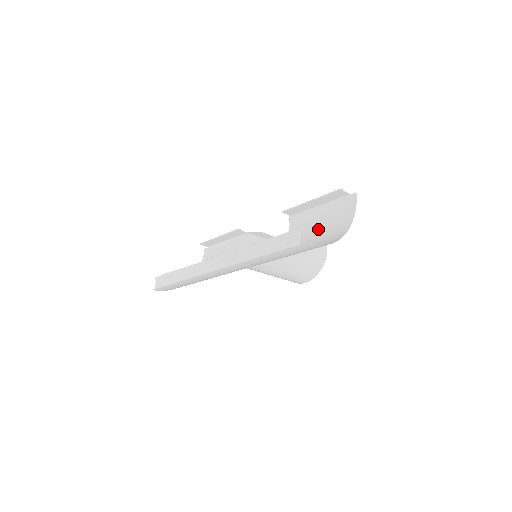
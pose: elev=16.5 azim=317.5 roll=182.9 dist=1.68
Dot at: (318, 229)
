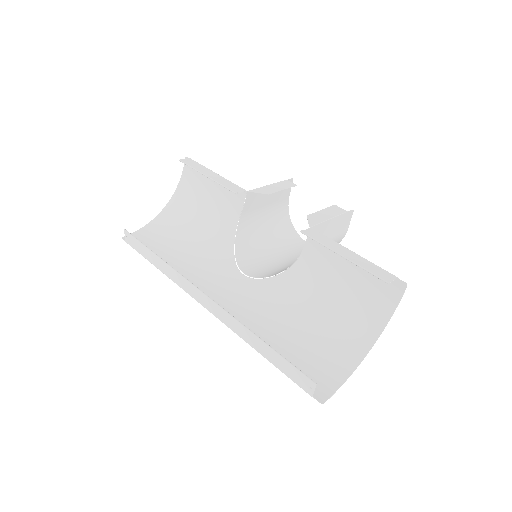
Dot at: (342, 289)
